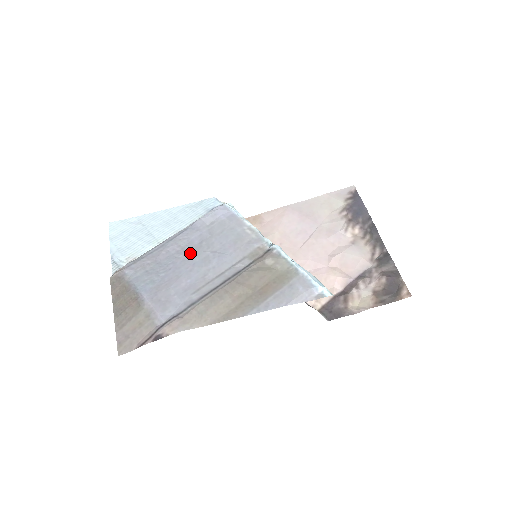
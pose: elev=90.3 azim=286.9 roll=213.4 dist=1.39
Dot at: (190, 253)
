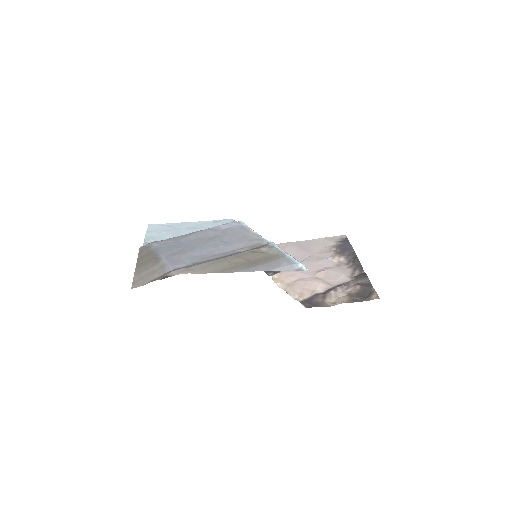
Dot at: (205, 240)
